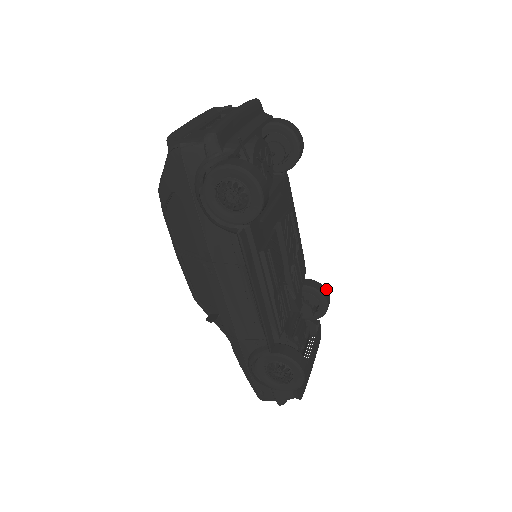
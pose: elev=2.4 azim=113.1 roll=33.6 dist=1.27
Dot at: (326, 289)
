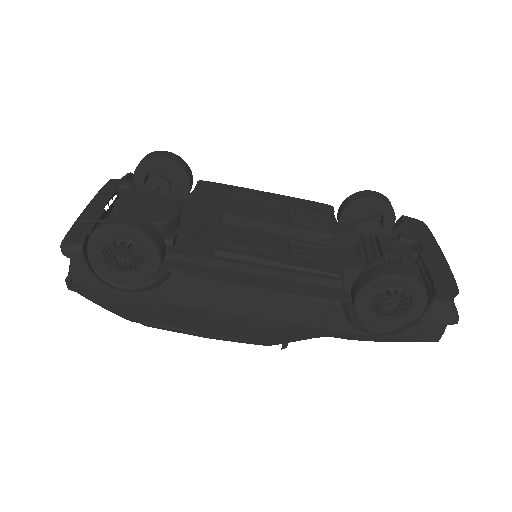
Dot at: (360, 192)
